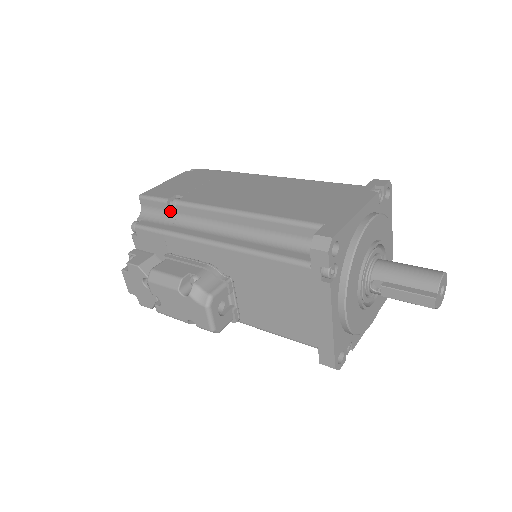
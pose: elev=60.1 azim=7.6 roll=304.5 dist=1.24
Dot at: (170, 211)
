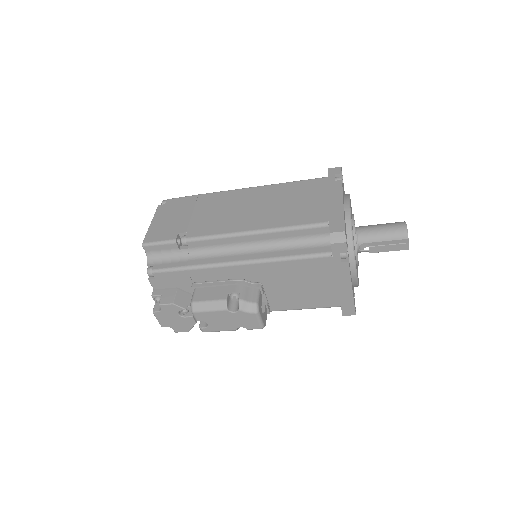
Dot at: (179, 248)
